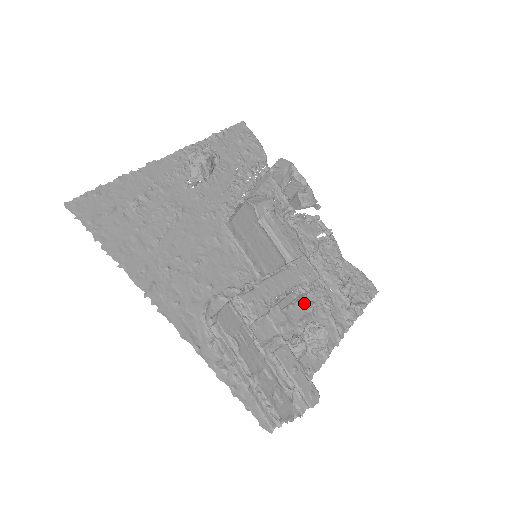
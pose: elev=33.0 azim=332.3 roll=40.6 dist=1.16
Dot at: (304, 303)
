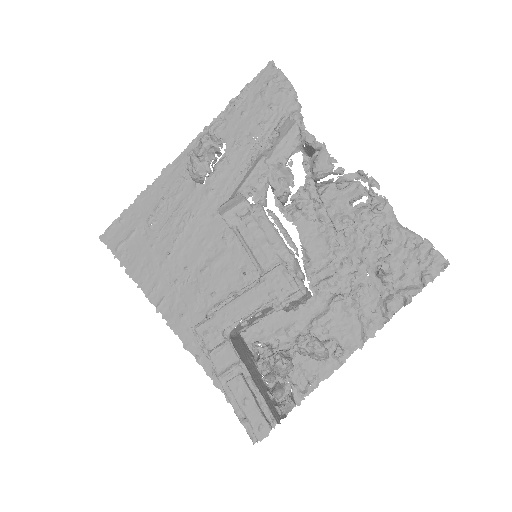
Dot at: (323, 298)
